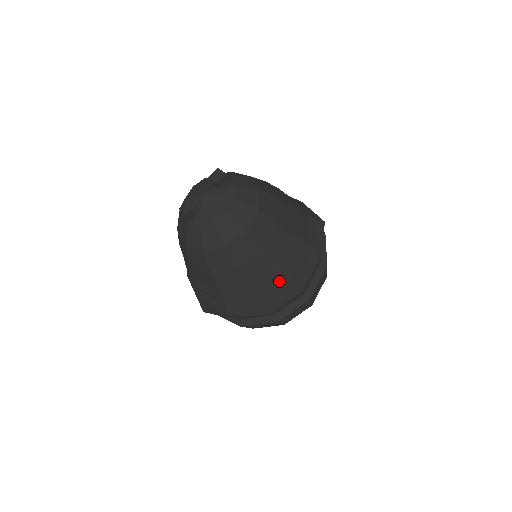
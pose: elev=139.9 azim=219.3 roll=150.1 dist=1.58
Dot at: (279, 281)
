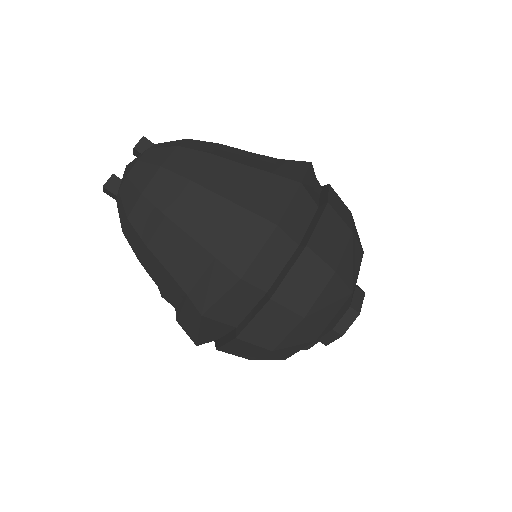
Dot at: (232, 220)
